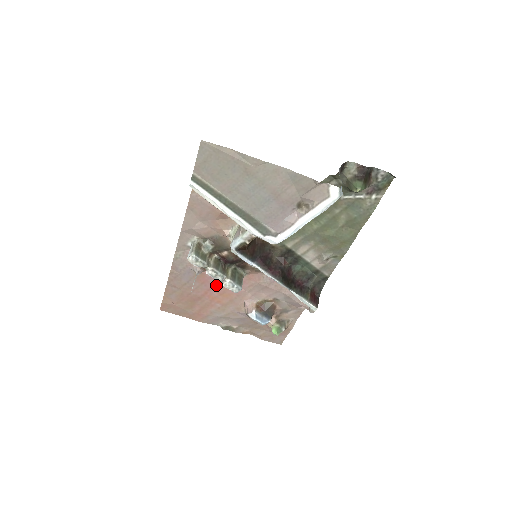
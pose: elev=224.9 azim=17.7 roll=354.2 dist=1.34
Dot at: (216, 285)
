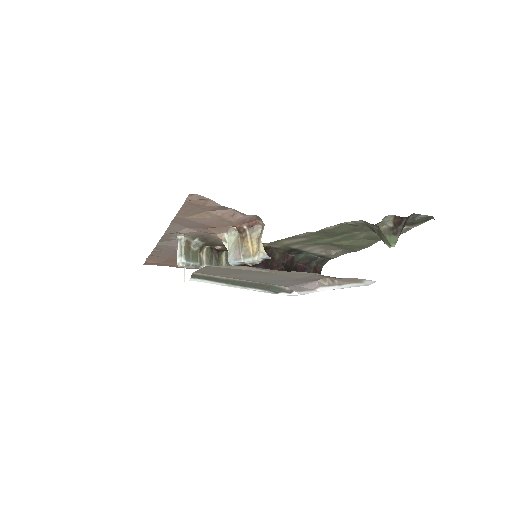
Dot at: occluded
